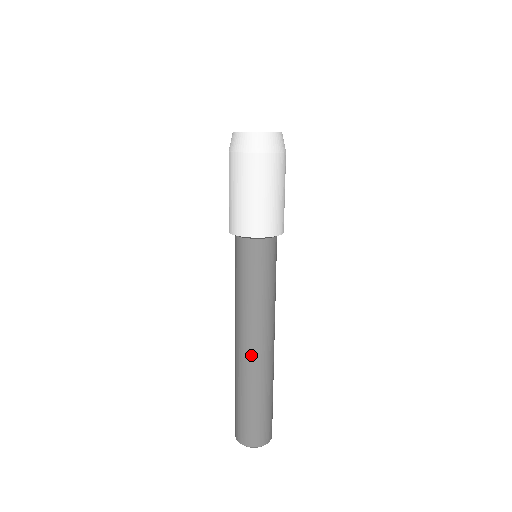
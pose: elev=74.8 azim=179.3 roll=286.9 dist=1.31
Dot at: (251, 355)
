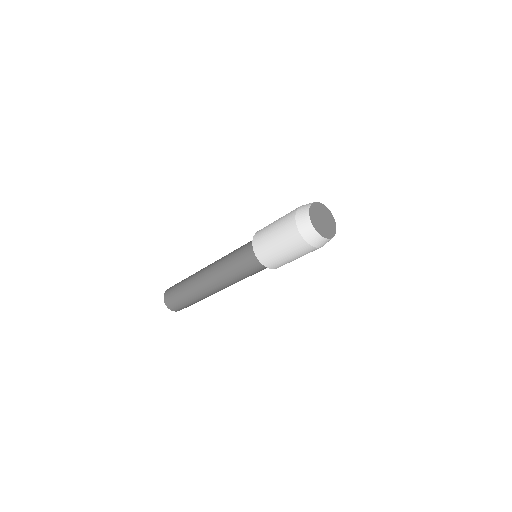
Dot at: (210, 291)
